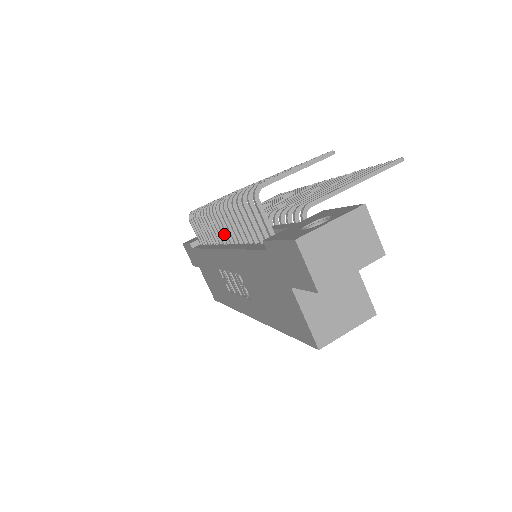
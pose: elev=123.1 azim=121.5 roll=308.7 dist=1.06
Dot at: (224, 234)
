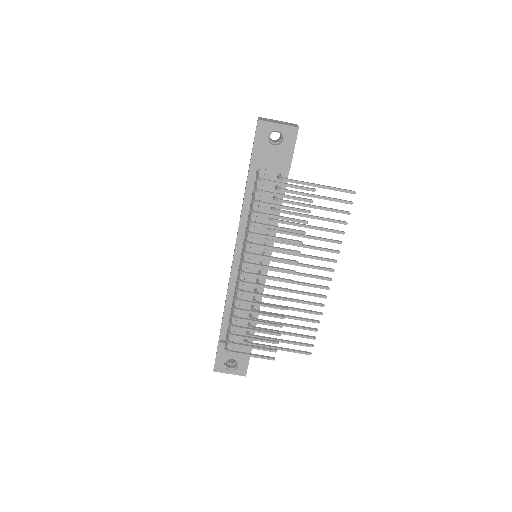
Dot at: occluded
